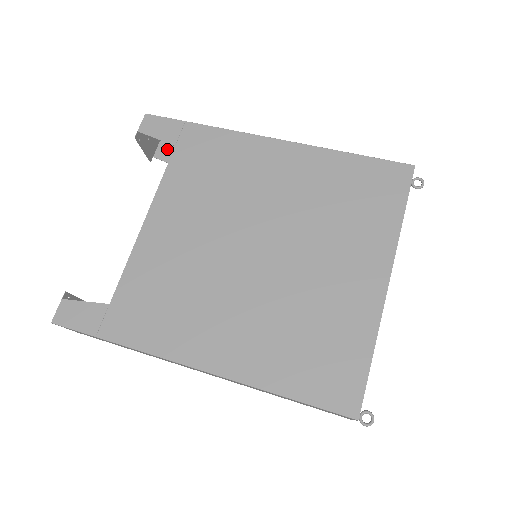
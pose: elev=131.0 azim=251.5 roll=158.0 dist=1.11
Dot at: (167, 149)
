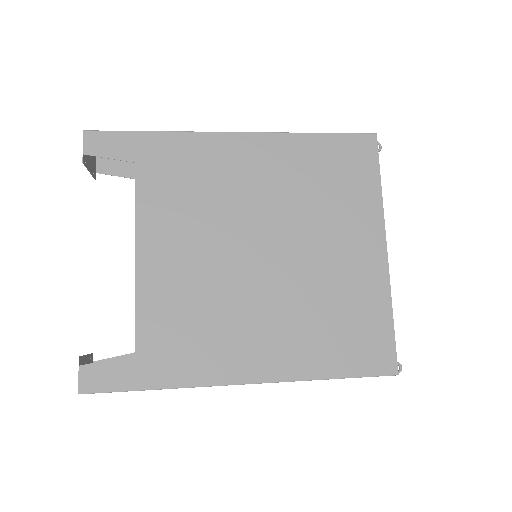
Dot at: (108, 160)
